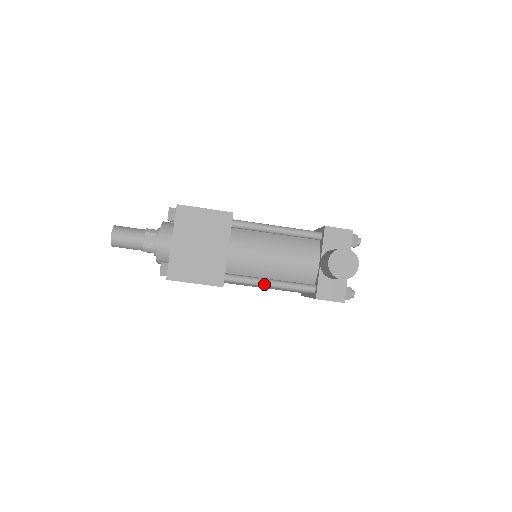
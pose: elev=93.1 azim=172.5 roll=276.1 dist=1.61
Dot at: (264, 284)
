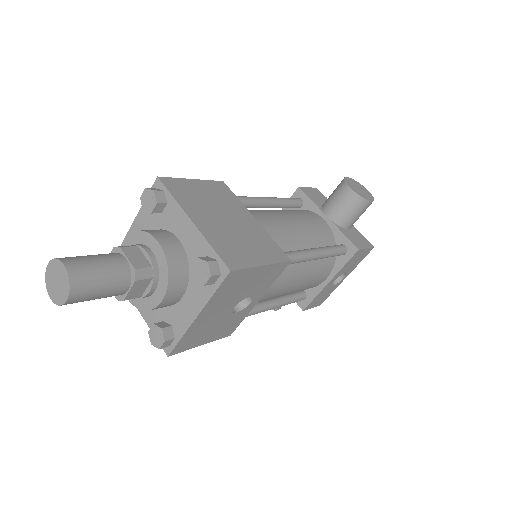
Dot at: (311, 253)
